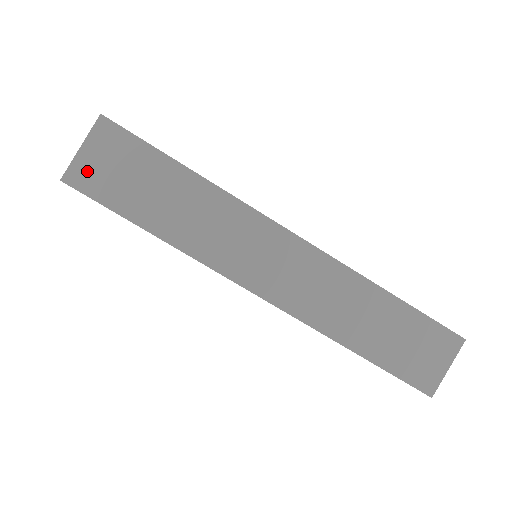
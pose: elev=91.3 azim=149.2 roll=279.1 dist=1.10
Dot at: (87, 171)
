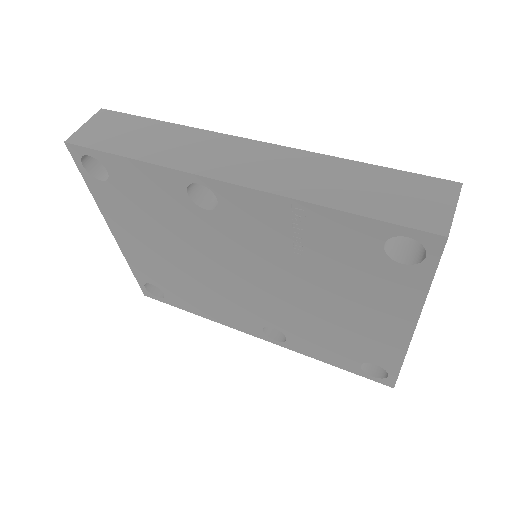
Dot at: (85, 134)
